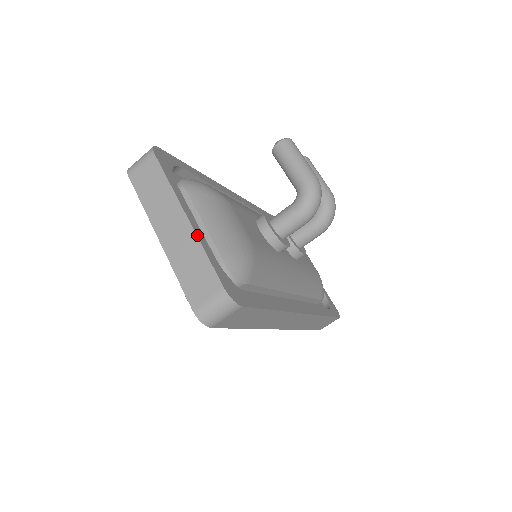
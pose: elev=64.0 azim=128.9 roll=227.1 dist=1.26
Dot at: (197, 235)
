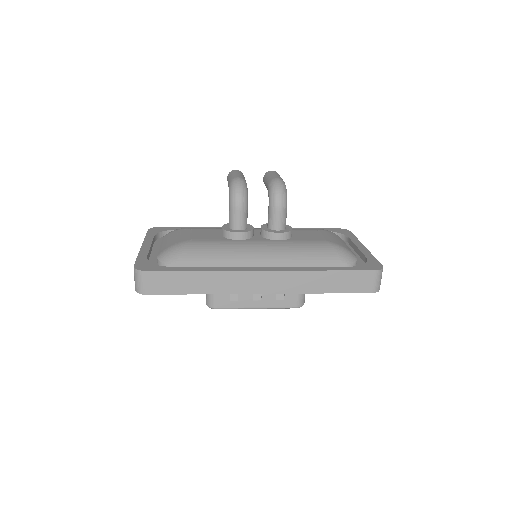
Dot at: (140, 251)
